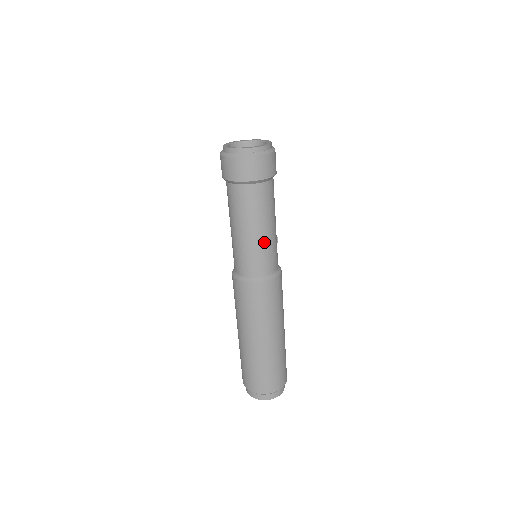
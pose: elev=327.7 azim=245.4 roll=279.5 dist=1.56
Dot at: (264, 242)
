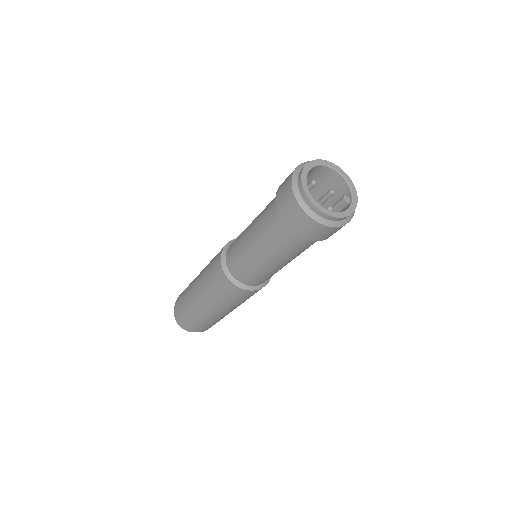
Dot at: (281, 268)
